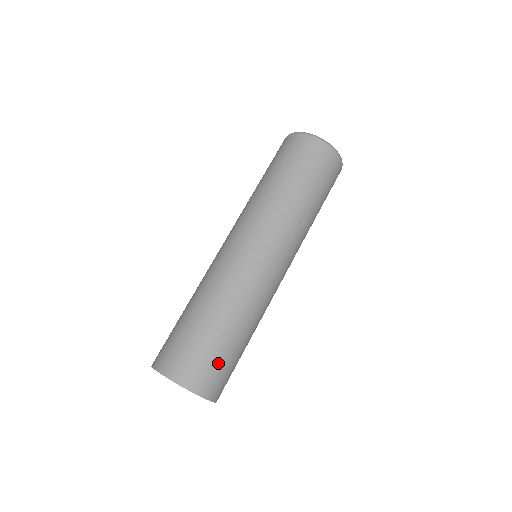
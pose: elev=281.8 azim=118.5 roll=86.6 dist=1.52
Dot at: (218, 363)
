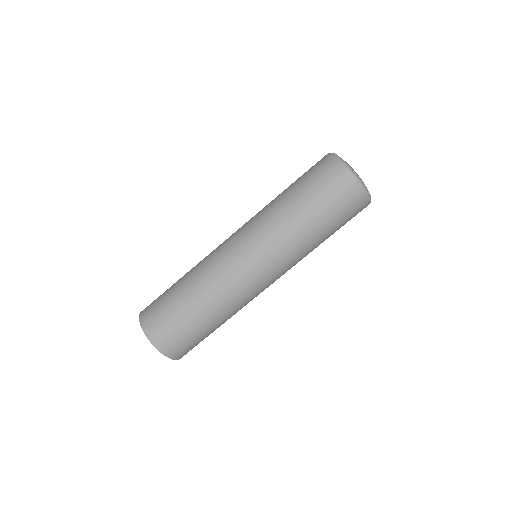
Dot at: (189, 339)
